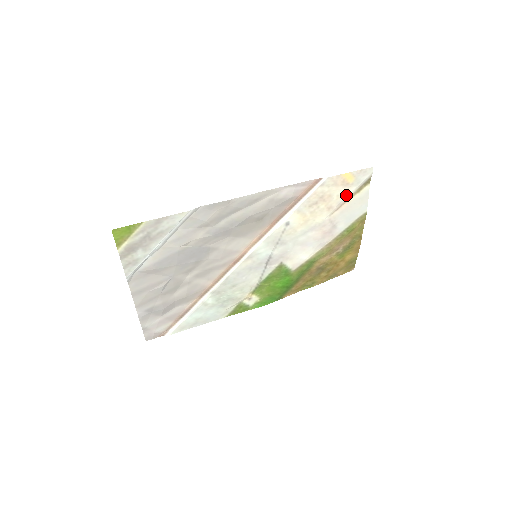
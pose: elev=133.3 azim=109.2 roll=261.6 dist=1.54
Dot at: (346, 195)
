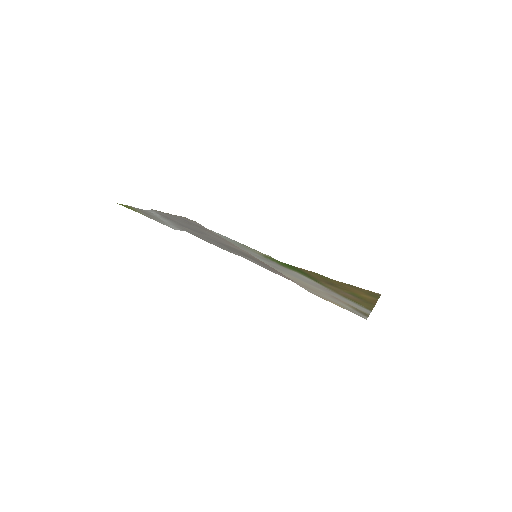
Dot at: (338, 302)
